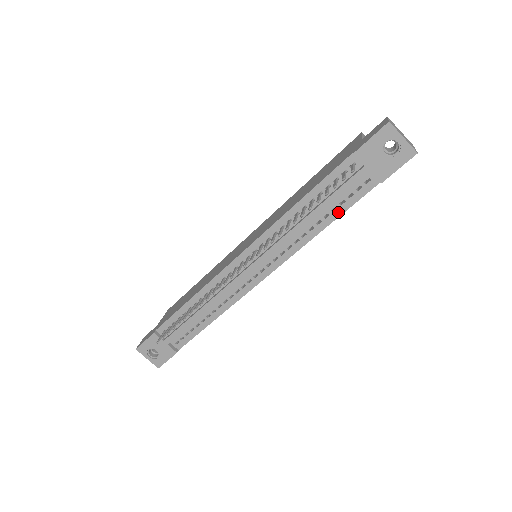
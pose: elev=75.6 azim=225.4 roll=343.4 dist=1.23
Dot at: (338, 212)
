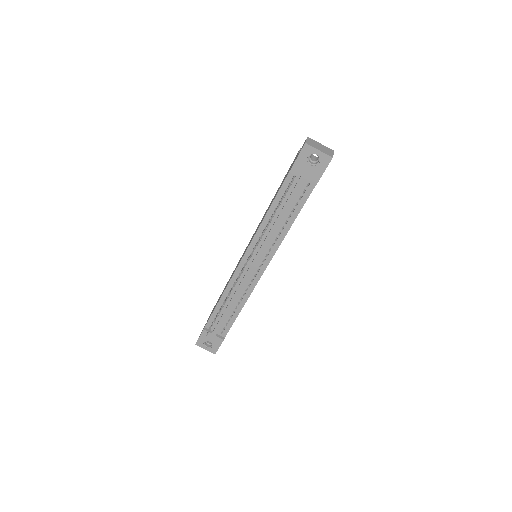
Dot at: (296, 211)
